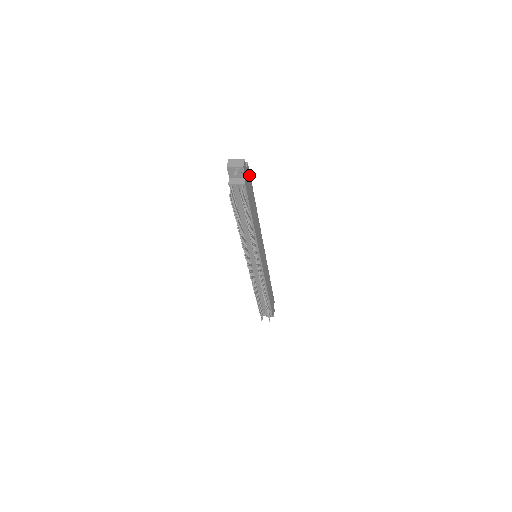
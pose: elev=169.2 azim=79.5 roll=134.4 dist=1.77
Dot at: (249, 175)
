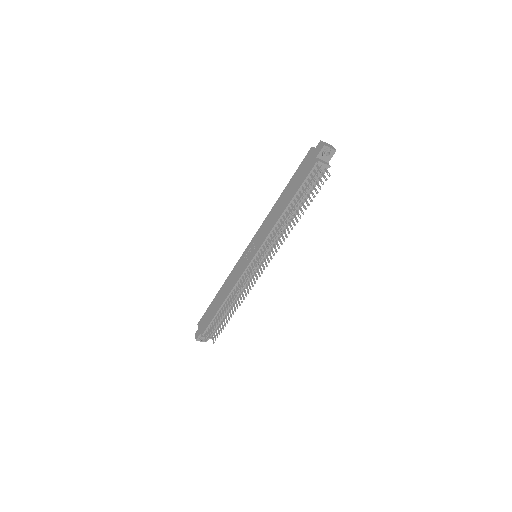
Dot at: occluded
